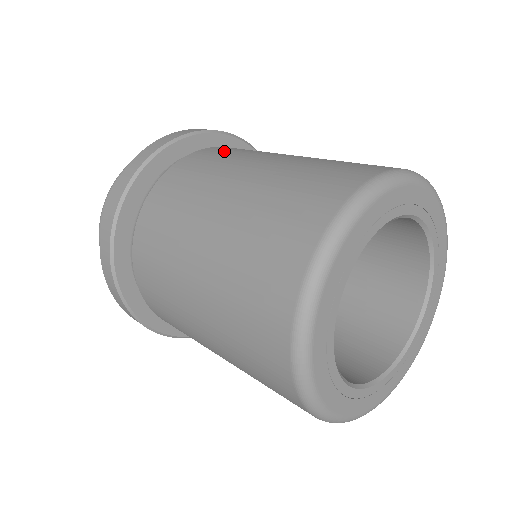
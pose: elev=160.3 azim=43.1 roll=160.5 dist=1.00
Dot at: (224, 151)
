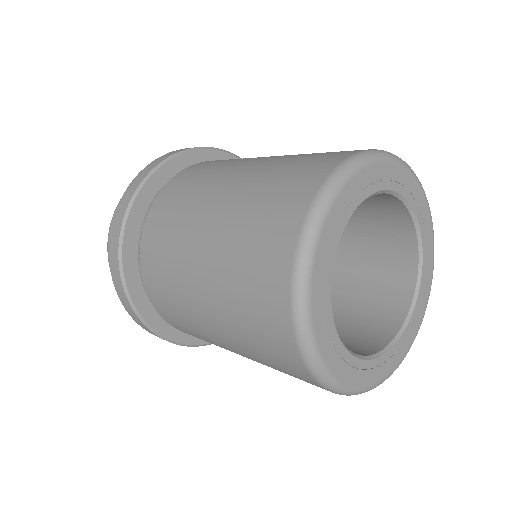
Dot at: (185, 182)
